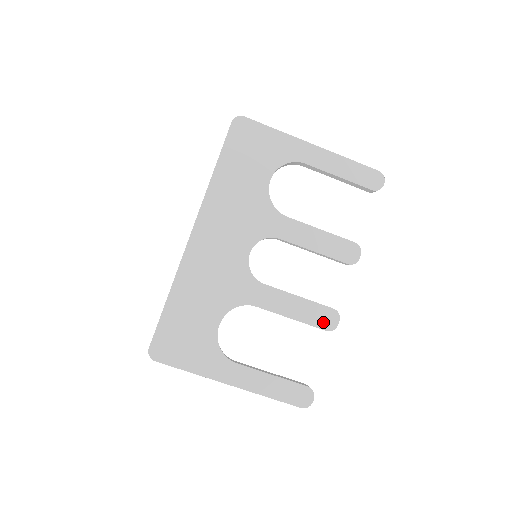
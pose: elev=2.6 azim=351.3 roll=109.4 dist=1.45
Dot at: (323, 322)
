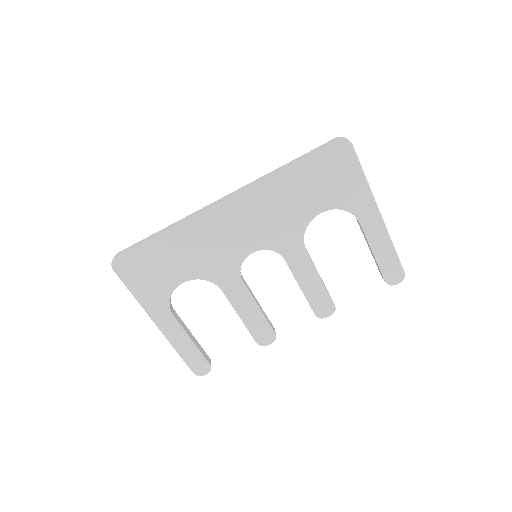
Dot at: (260, 336)
